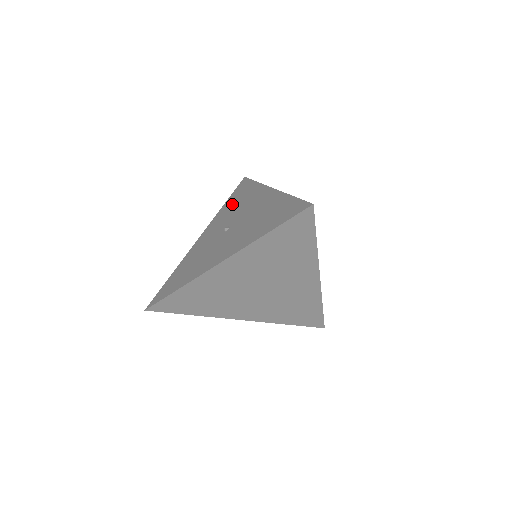
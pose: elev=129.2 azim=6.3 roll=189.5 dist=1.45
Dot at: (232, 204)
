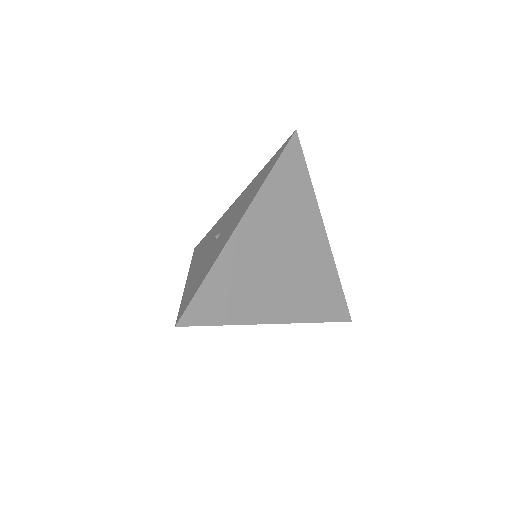
Dot at: (202, 247)
